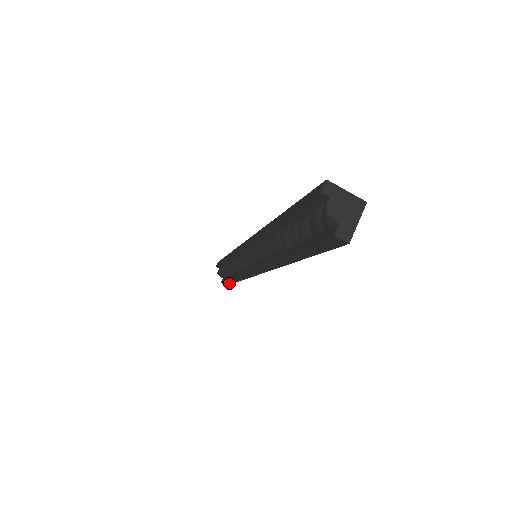
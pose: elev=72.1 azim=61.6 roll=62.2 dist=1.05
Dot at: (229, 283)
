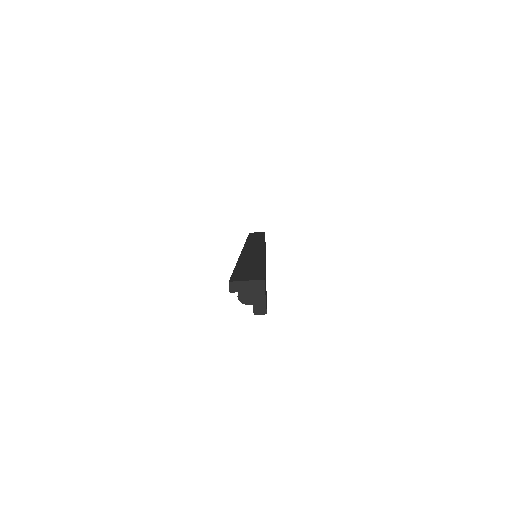
Dot at: occluded
